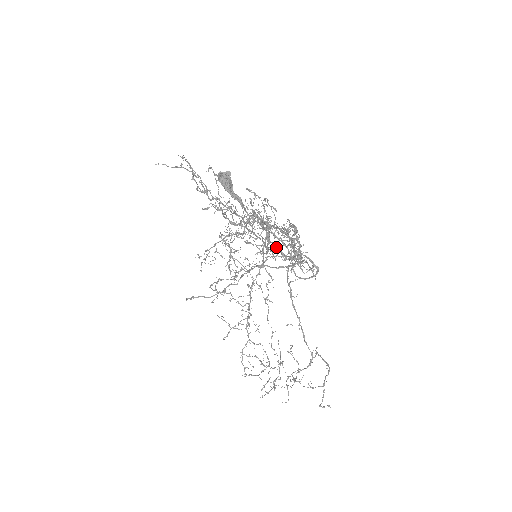
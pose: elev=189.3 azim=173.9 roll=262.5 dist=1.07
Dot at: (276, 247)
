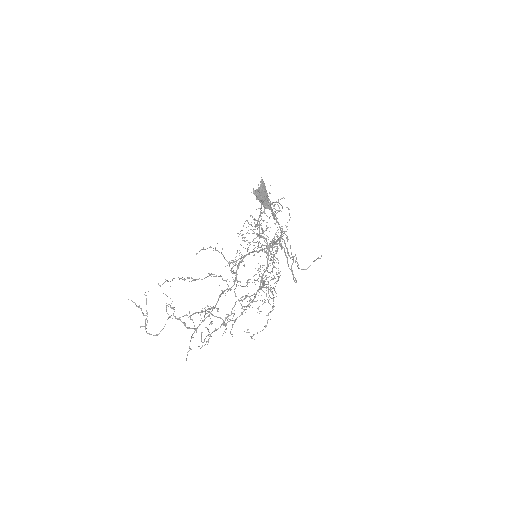
Dot at: occluded
